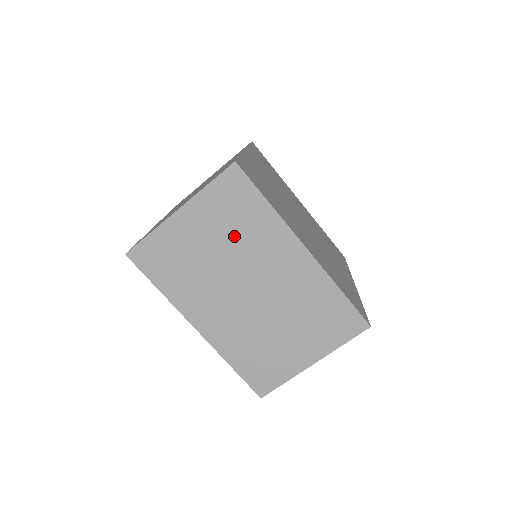
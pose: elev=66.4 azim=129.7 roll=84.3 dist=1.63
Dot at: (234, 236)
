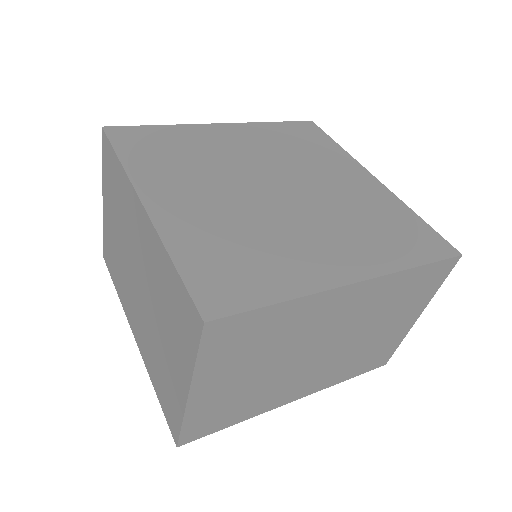
Dot at: (269, 349)
